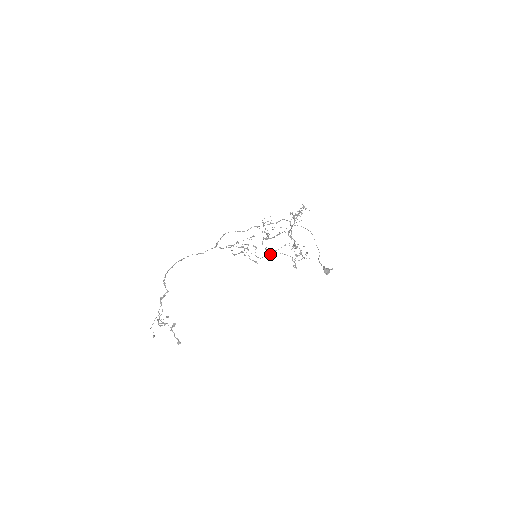
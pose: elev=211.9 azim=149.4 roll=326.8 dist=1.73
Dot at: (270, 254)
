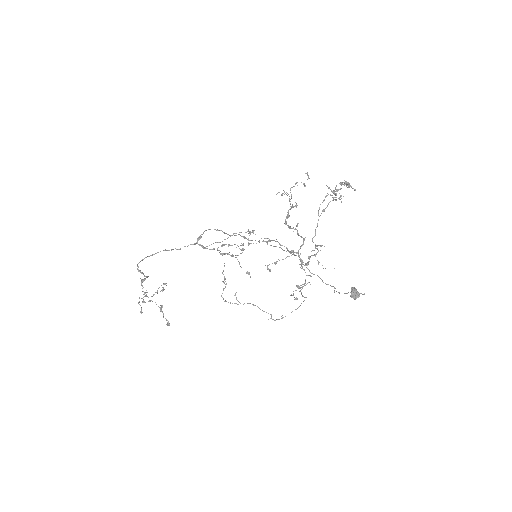
Dot at: occluded
